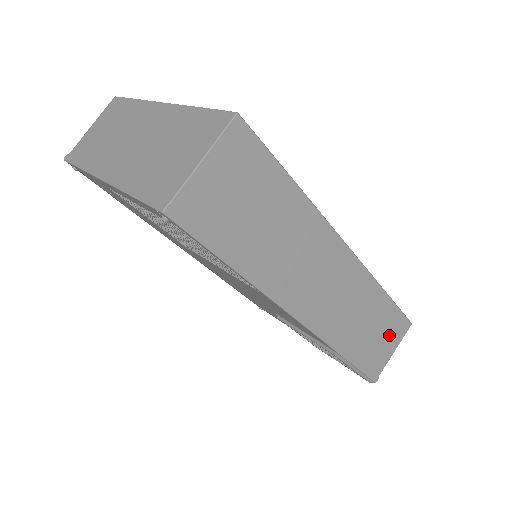
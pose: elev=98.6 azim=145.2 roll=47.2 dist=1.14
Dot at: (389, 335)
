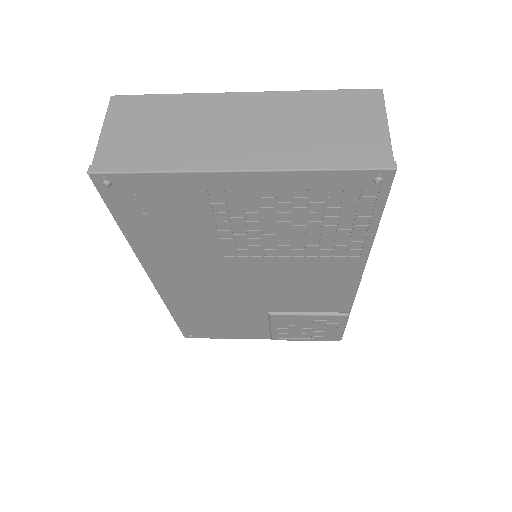
Dot at: occluded
